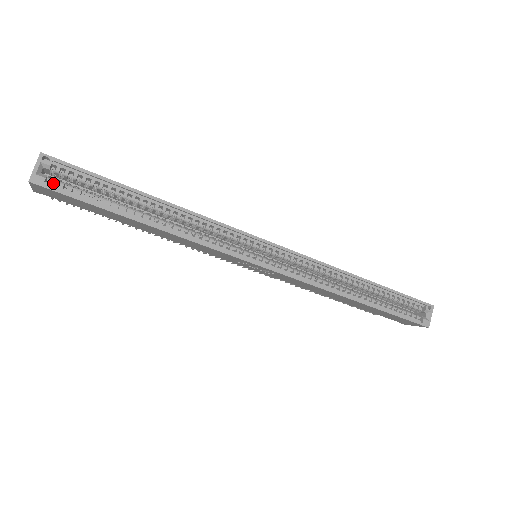
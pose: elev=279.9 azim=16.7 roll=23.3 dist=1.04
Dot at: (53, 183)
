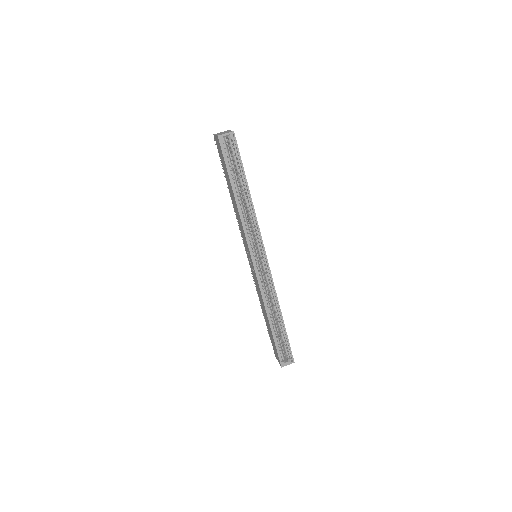
Dot at: (224, 145)
